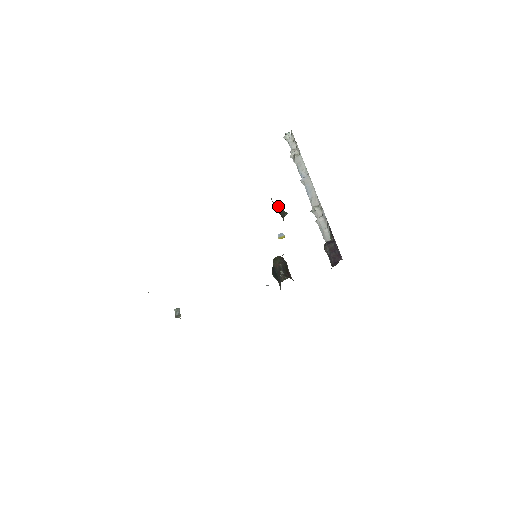
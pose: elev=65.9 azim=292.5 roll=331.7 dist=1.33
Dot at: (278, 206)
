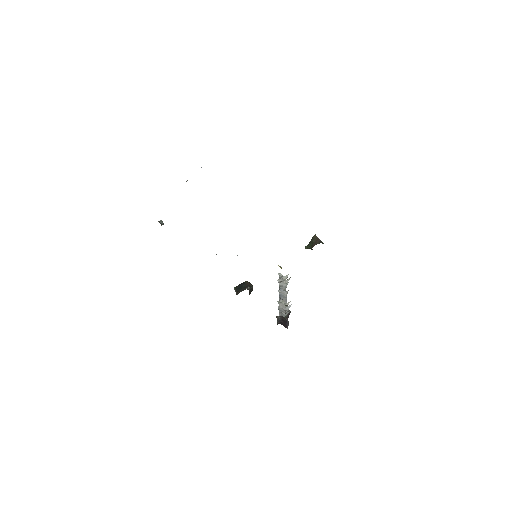
Dot at: (318, 238)
